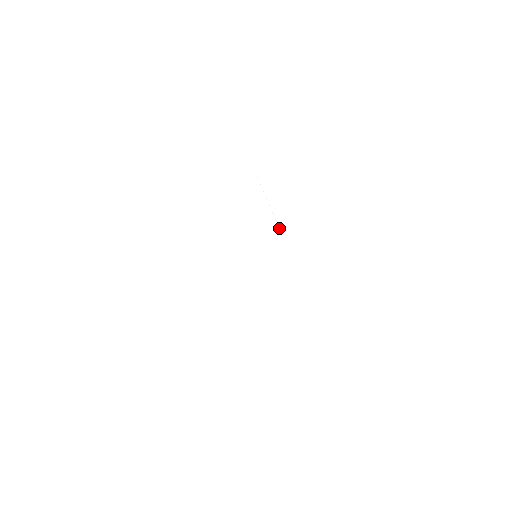
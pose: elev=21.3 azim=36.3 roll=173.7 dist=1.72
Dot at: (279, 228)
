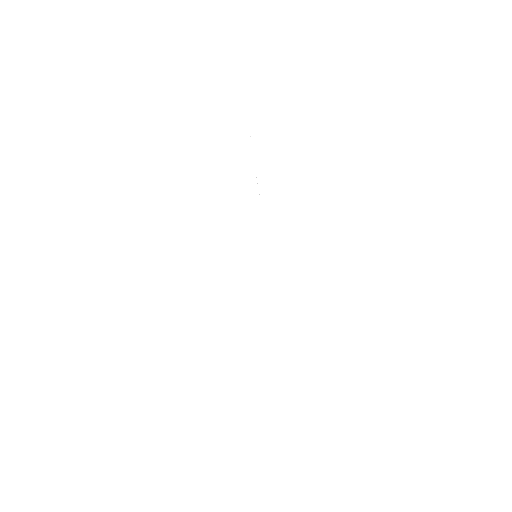
Dot at: occluded
